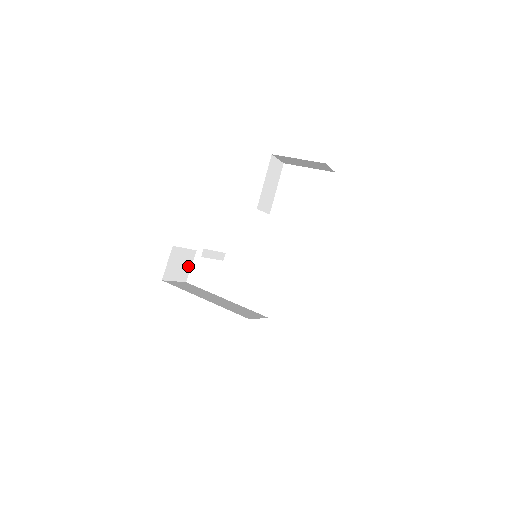
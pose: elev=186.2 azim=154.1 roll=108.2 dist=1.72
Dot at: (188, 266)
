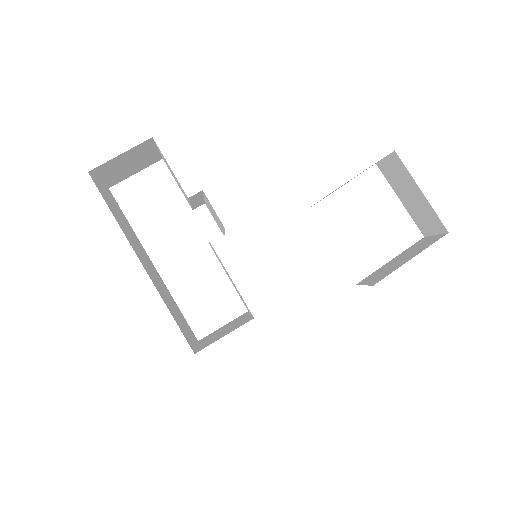
Dot at: (133, 171)
